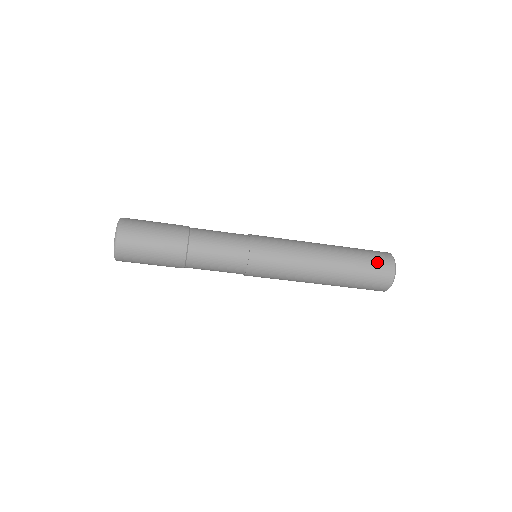
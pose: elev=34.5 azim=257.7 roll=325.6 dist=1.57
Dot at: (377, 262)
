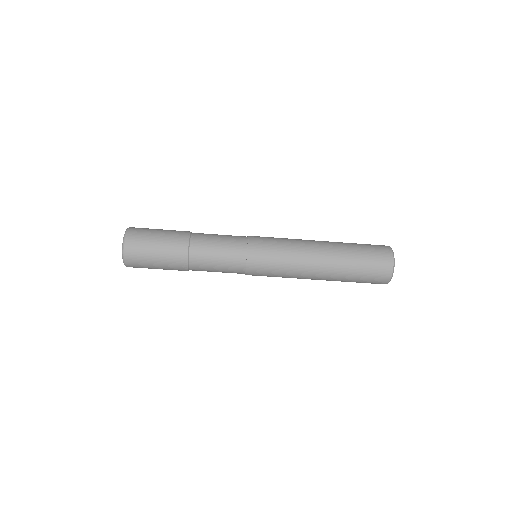
Dot at: (375, 259)
